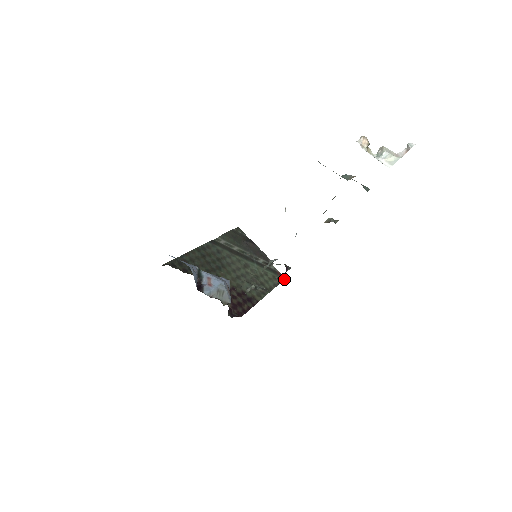
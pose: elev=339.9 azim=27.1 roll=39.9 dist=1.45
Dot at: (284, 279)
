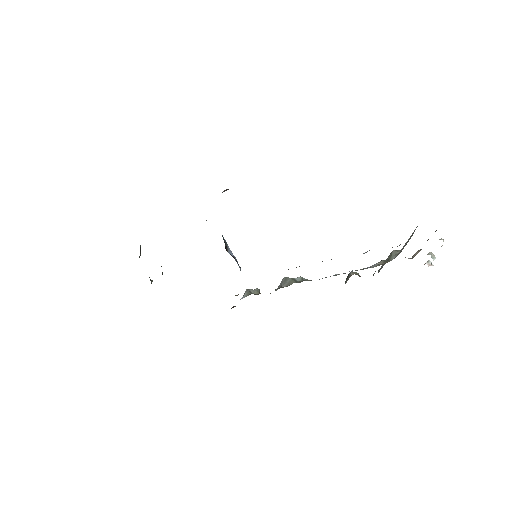
Dot at: occluded
